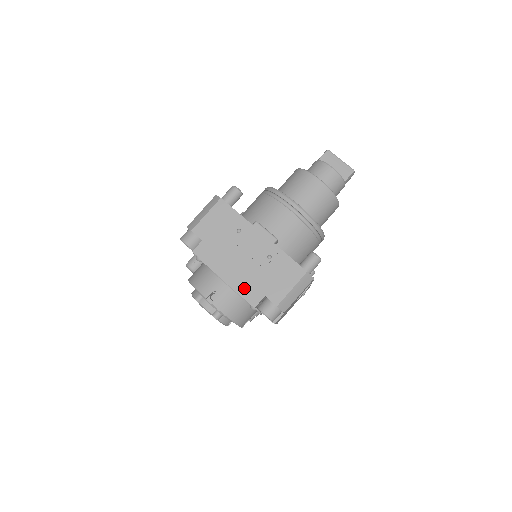
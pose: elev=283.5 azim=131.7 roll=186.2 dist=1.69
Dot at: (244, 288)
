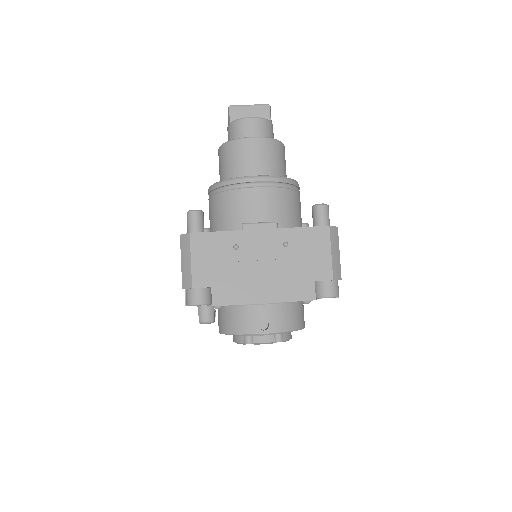
Dot at: (290, 292)
